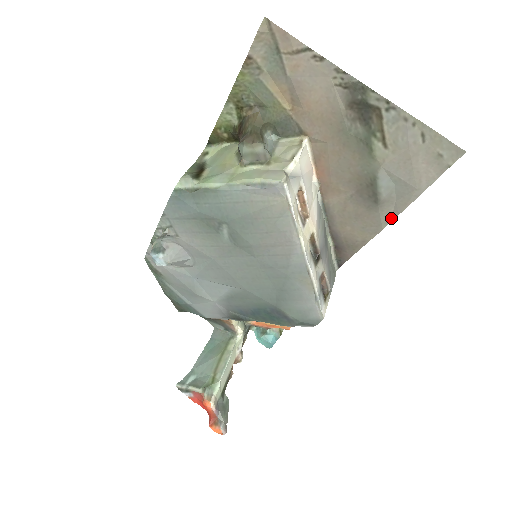
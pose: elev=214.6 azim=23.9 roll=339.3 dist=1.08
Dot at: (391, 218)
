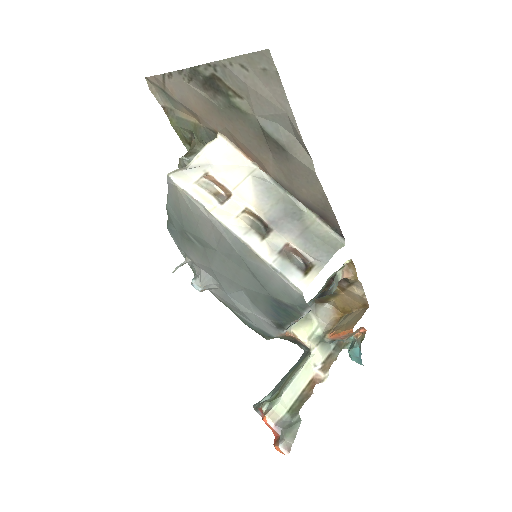
Dot at: (309, 156)
